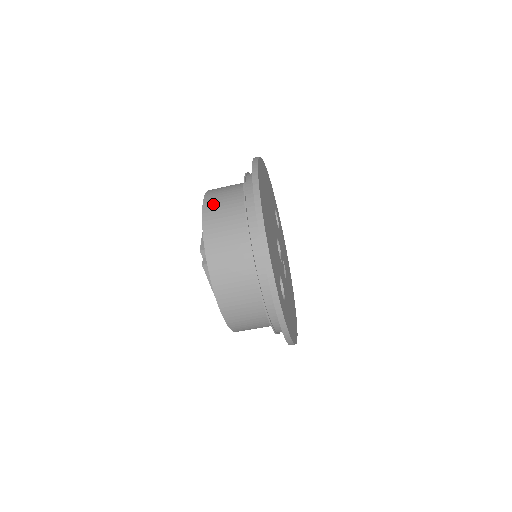
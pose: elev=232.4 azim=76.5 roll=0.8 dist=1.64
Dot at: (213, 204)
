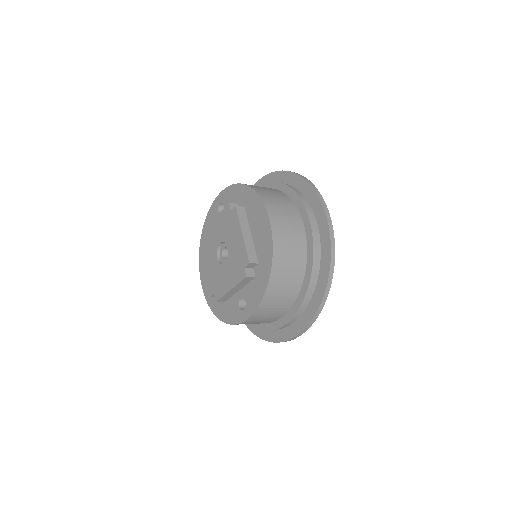
Dot at: (280, 227)
